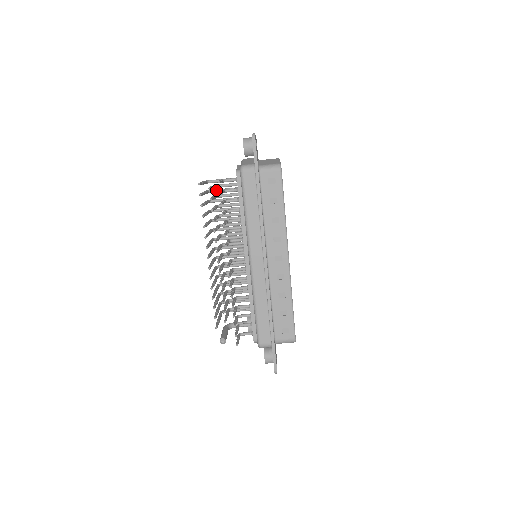
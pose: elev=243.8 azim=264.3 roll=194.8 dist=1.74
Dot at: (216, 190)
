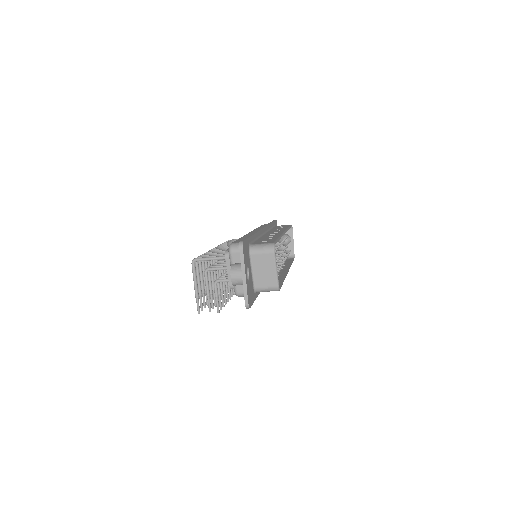
Dot at: occluded
